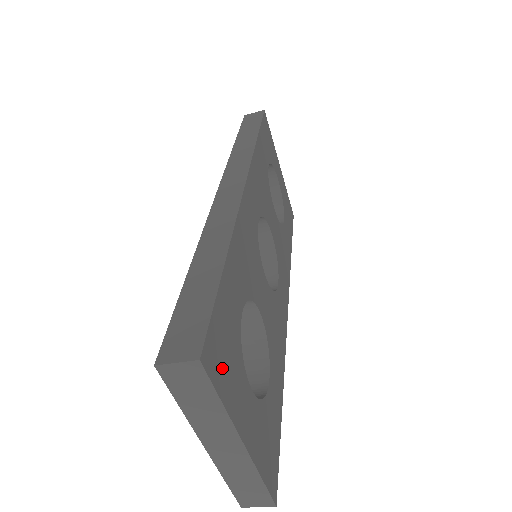
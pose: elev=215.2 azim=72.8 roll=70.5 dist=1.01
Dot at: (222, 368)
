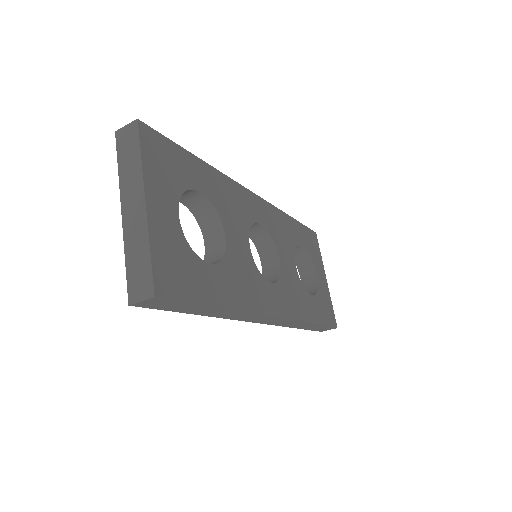
Dot at: (155, 155)
